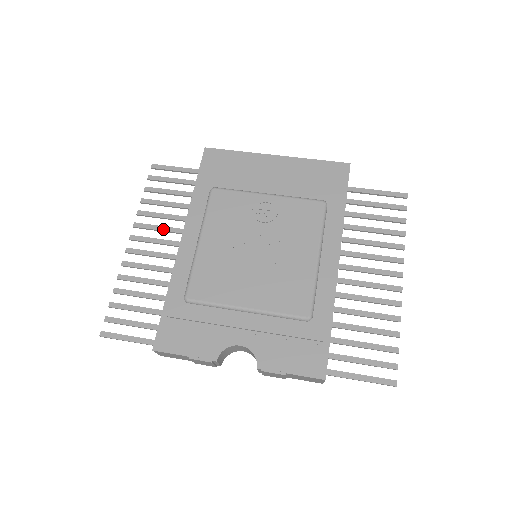
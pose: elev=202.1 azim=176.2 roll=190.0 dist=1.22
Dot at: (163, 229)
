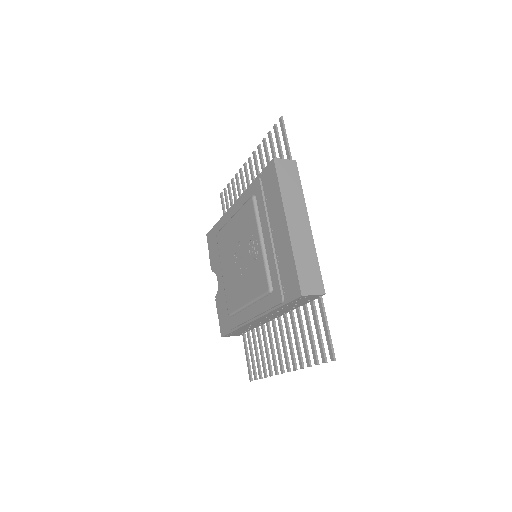
Dot at: (257, 174)
